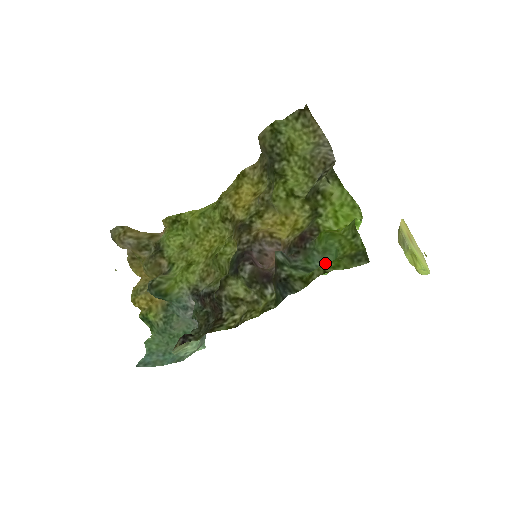
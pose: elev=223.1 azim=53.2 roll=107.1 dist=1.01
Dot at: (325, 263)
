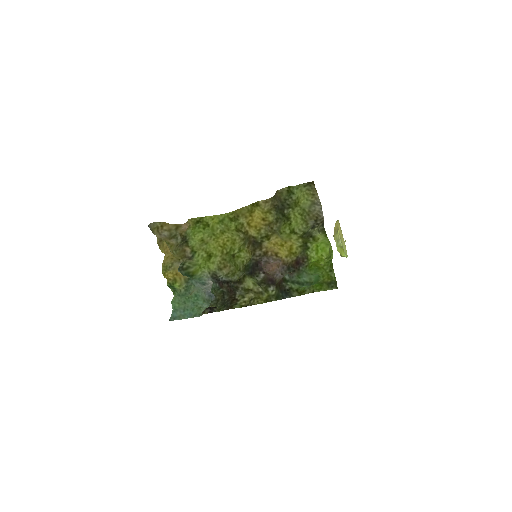
Dot at: (313, 285)
